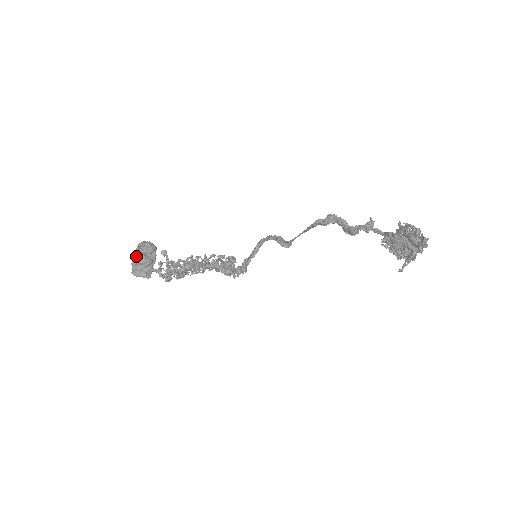
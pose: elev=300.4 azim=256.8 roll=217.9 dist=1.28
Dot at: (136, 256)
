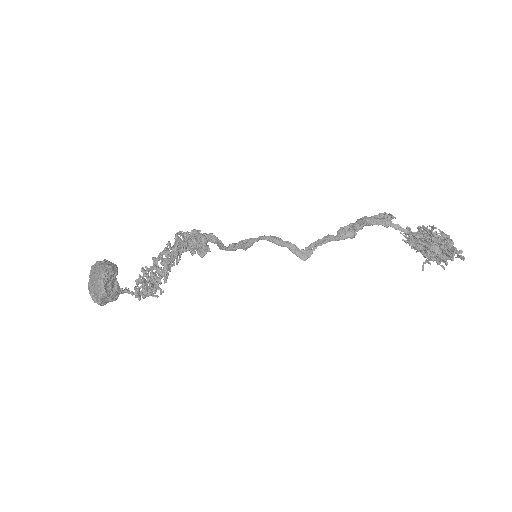
Dot at: (106, 296)
